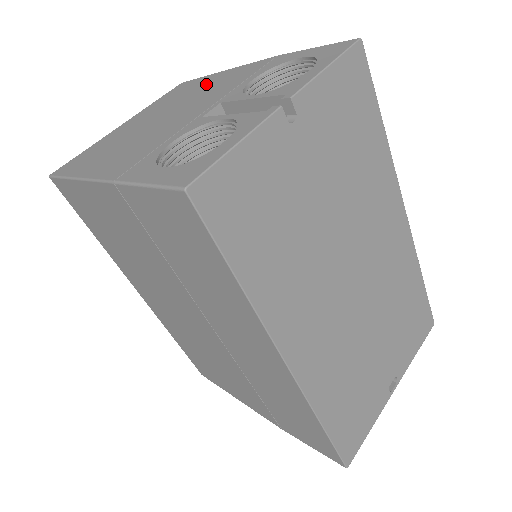
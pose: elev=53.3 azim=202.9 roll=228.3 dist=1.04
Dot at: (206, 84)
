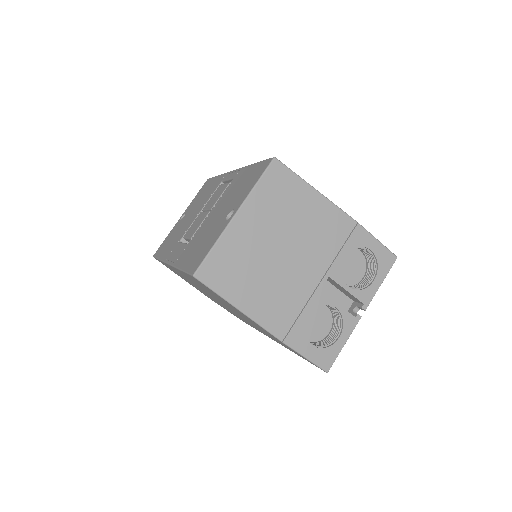
Dot at: (308, 211)
